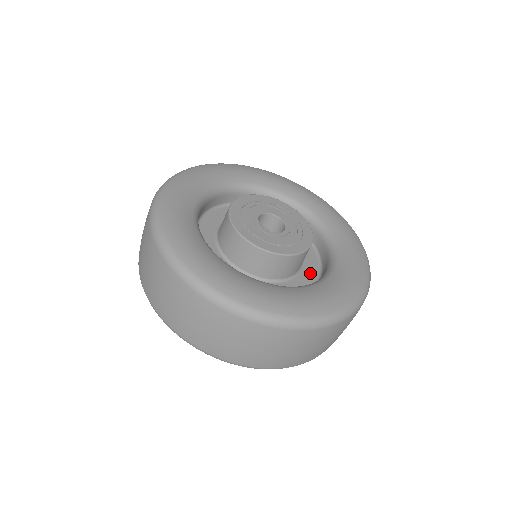
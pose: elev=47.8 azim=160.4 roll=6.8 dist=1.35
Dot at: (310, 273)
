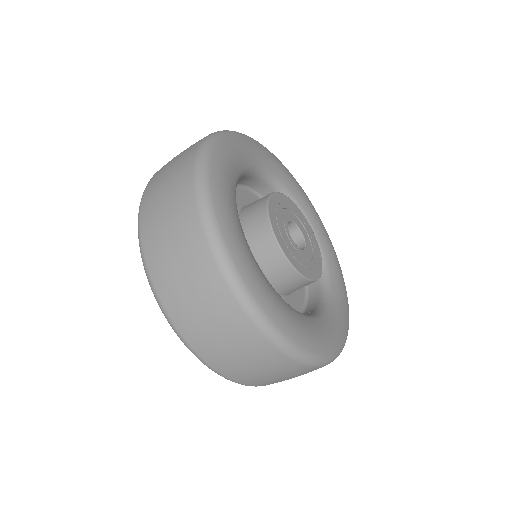
Dot at: (297, 301)
